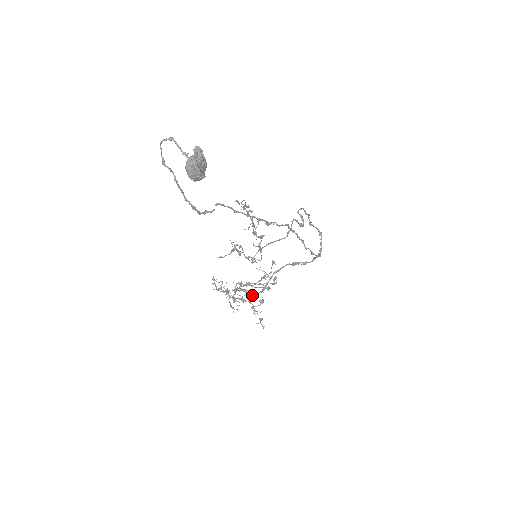
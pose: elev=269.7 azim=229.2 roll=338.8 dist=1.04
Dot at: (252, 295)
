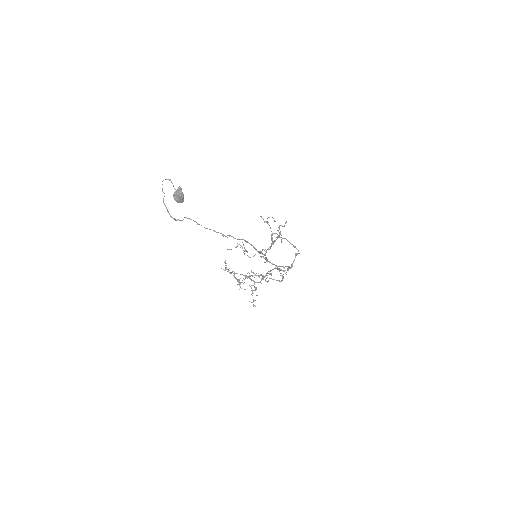
Dot at: (254, 282)
